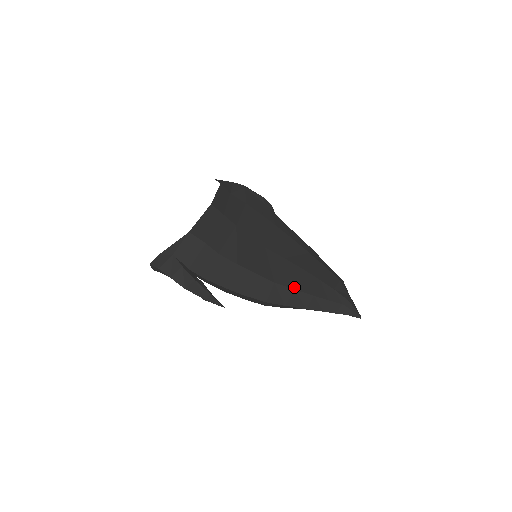
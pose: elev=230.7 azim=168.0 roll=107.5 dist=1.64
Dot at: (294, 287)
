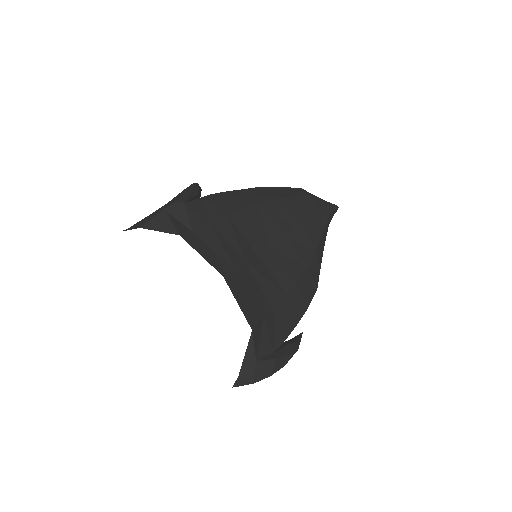
Dot at: (314, 250)
